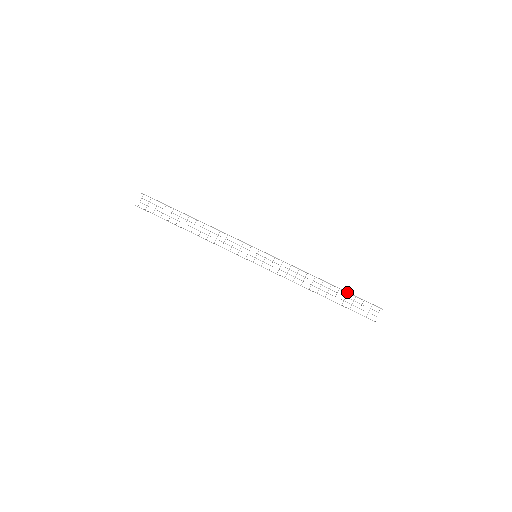
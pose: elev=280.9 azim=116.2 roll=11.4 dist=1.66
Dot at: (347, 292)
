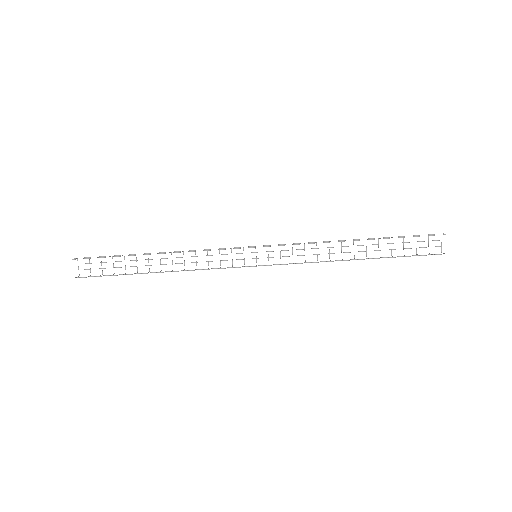
Dot at: occluded
